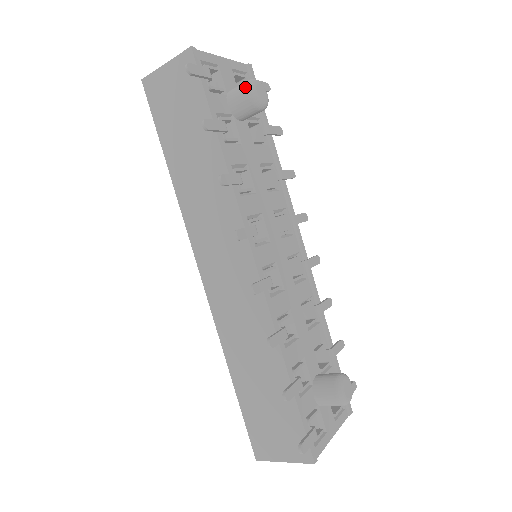
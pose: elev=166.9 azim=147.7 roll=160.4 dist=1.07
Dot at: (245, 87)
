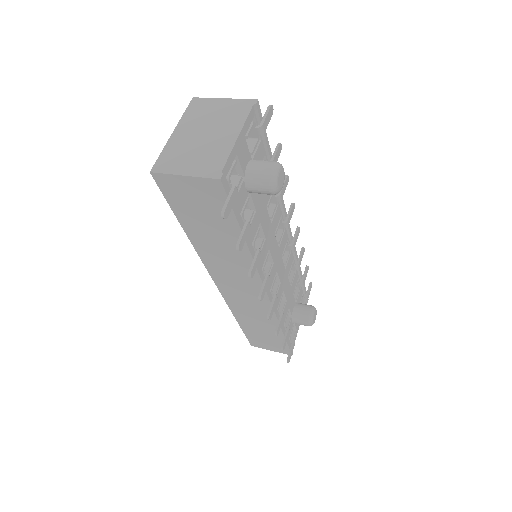
Dot at: (268, 184)
